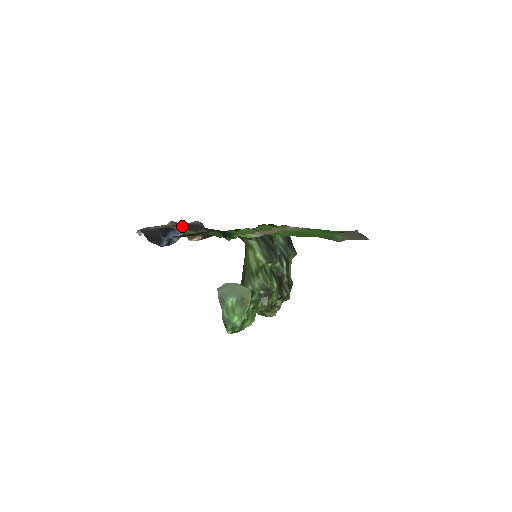
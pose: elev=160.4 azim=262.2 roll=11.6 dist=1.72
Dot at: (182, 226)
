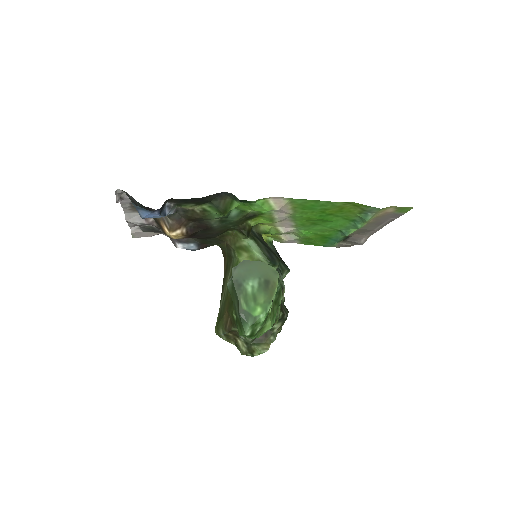
Dot at: occluded
